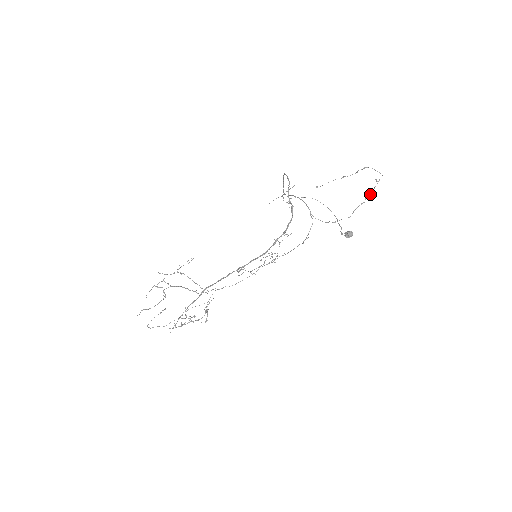
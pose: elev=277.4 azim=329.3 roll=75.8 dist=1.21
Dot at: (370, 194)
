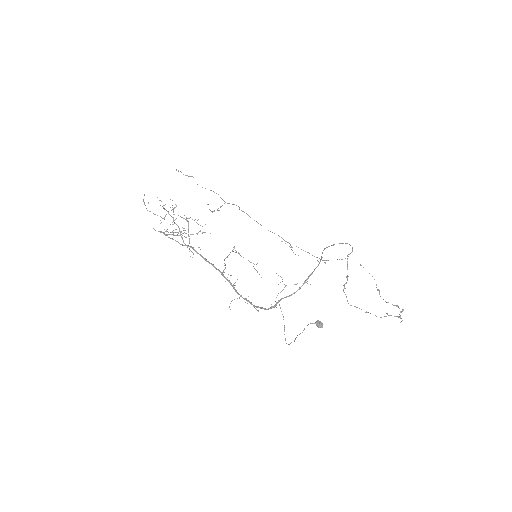
Dot at: occluded
